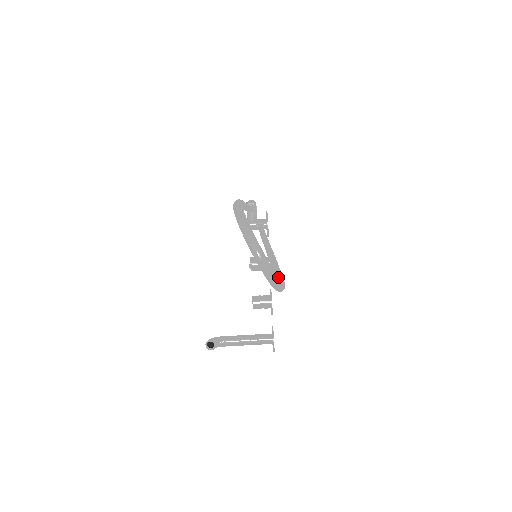
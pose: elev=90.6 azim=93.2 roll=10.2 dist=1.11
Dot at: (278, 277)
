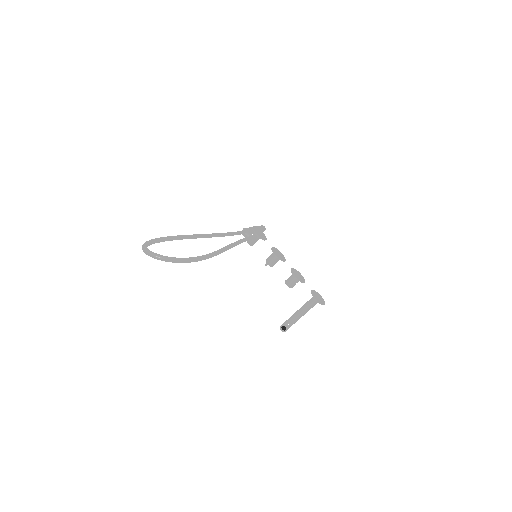
Dot at: (199, 257)
